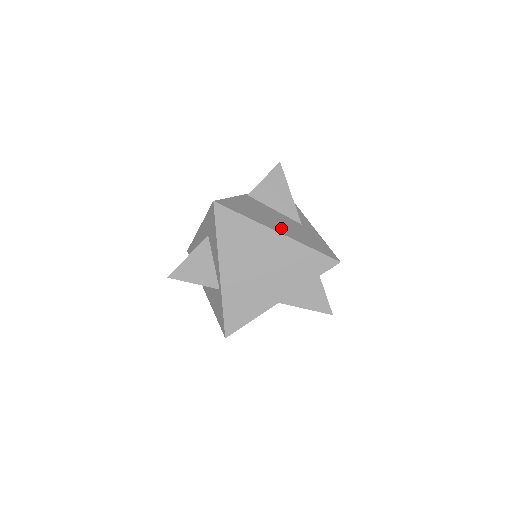
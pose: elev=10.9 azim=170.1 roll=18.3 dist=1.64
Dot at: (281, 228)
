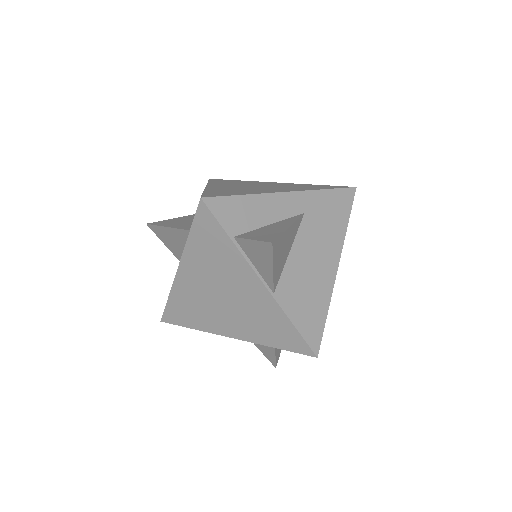
Dot at: (328, 259)
